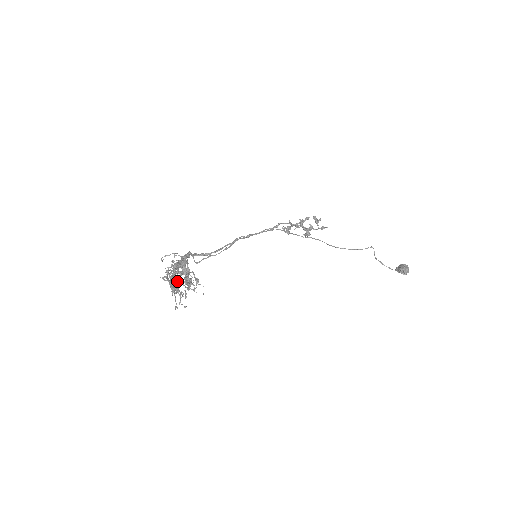
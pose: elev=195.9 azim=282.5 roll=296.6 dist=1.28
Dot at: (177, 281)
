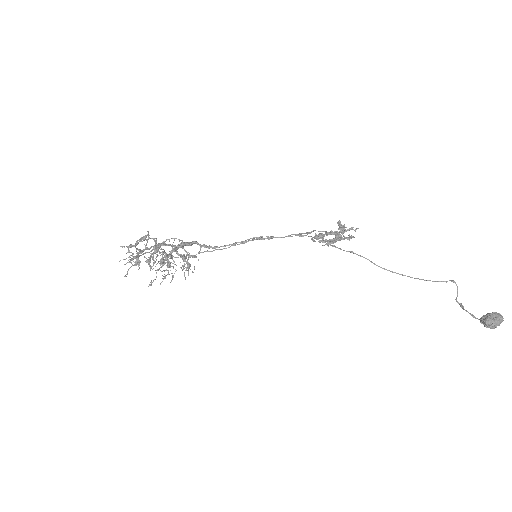
Dot at: (168, 264)
